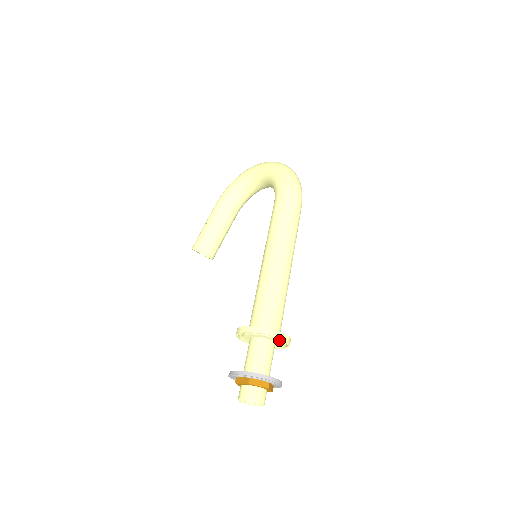
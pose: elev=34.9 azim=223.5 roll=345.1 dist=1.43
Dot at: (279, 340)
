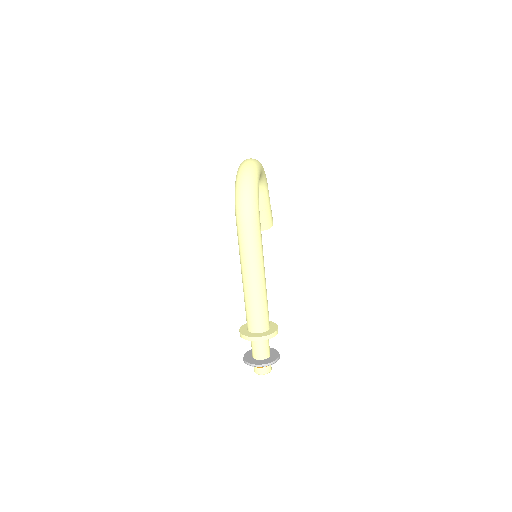
Dot at: occluded
